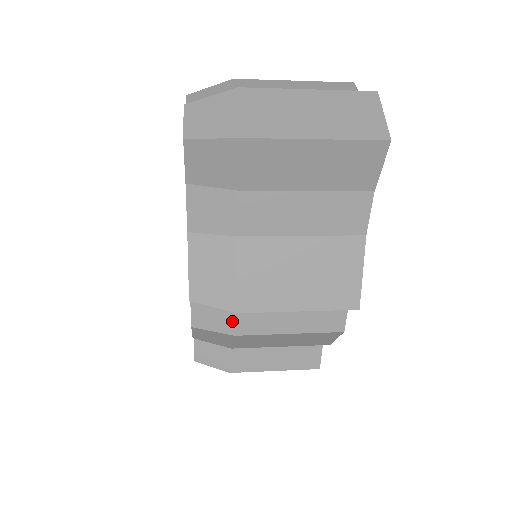
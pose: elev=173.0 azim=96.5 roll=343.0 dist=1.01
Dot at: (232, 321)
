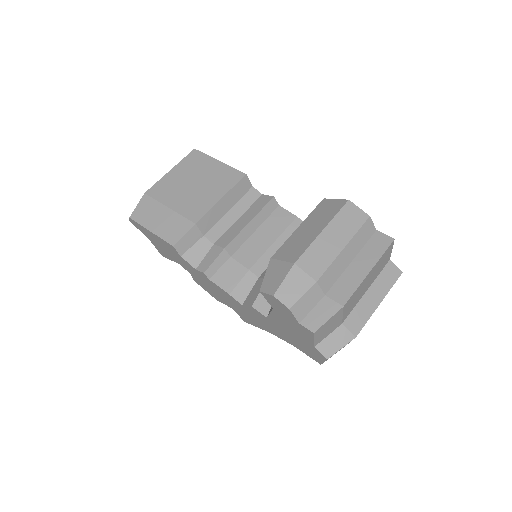
Dot at: occluded
